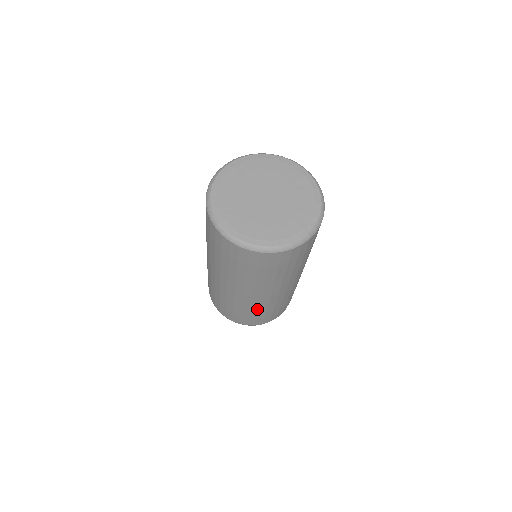
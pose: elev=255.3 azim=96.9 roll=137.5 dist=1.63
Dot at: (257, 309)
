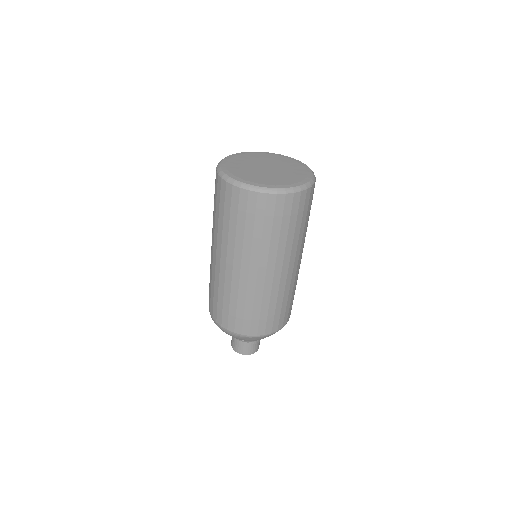
Dot at: (244, 298)
